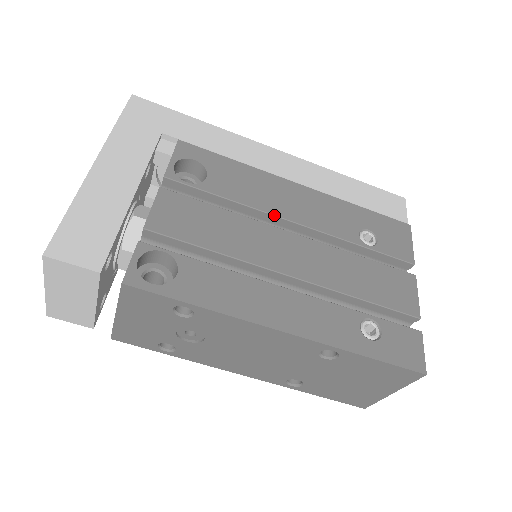
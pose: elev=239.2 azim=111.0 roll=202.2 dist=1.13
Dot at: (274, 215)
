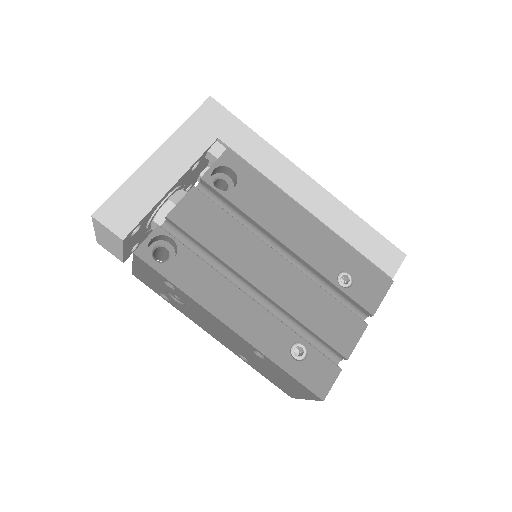
Dot at: (273, 235)
